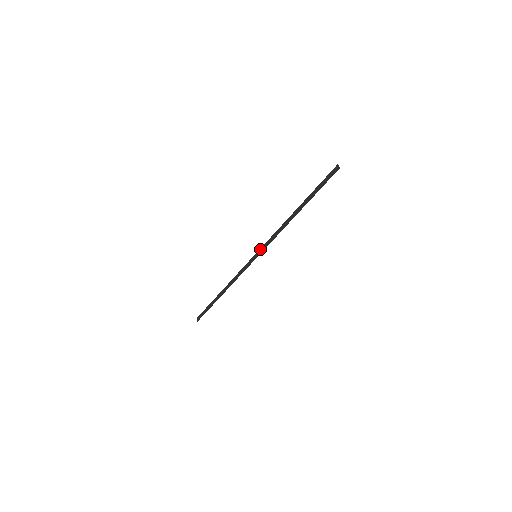
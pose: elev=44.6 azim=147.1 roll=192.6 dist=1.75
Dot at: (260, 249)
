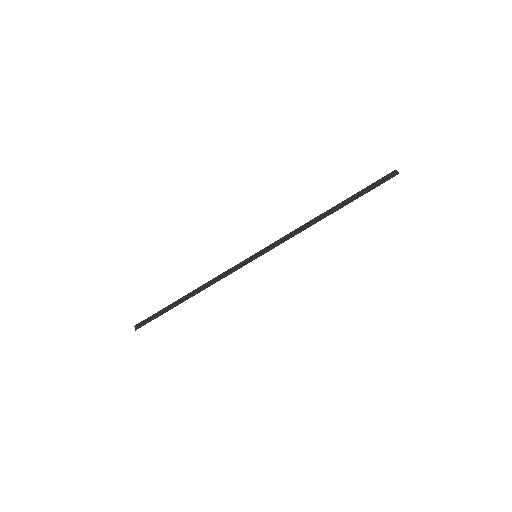
Dot at: (264, 248)
